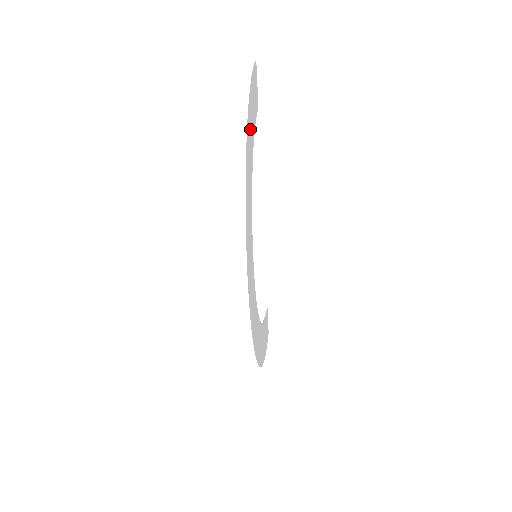
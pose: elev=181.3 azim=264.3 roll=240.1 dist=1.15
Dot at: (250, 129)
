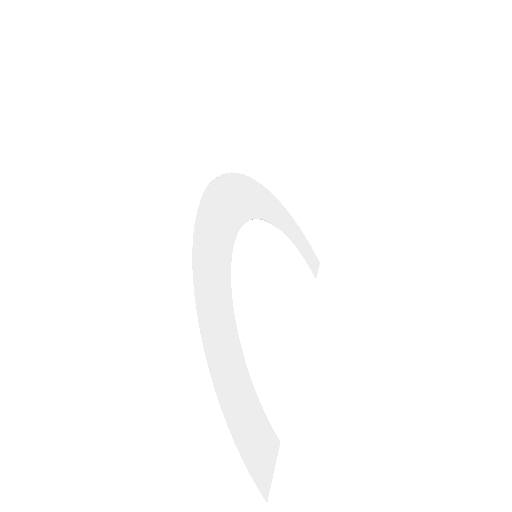
Dot at: (283, 217)
